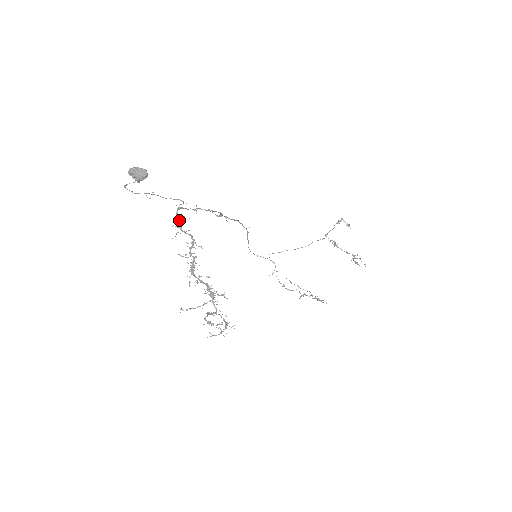
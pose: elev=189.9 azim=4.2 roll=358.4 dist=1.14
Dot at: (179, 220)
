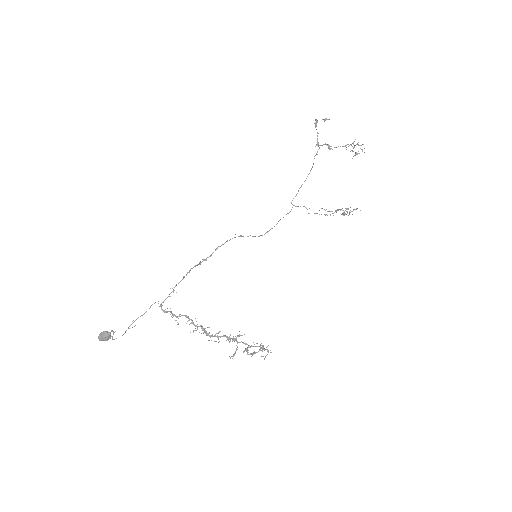
Dot at: occluded
